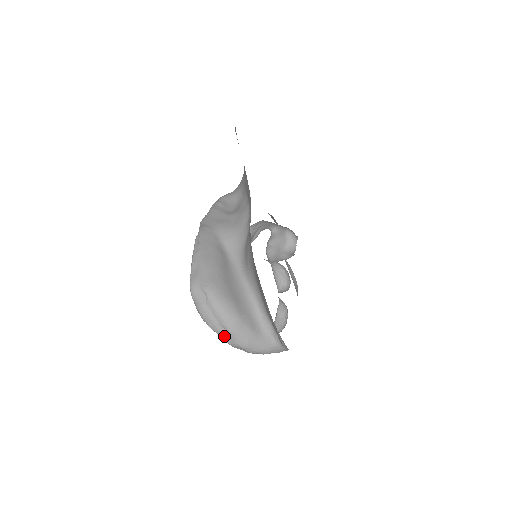
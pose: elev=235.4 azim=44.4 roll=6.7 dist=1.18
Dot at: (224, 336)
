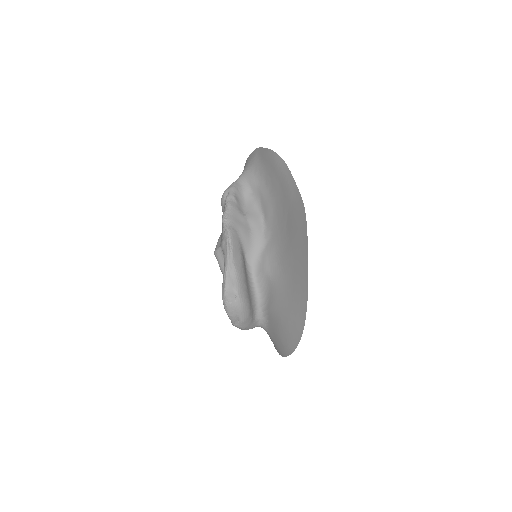
Dot at: (235, 322)
